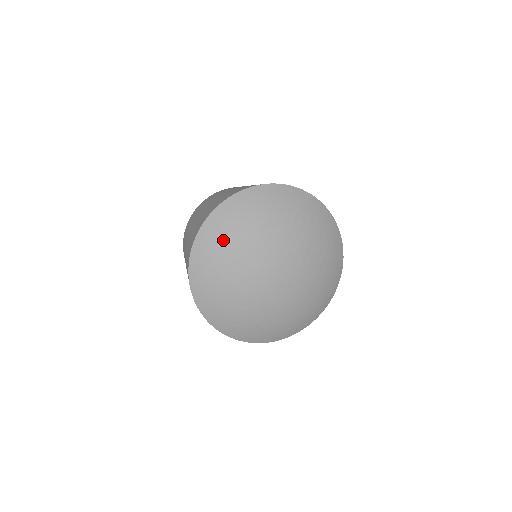
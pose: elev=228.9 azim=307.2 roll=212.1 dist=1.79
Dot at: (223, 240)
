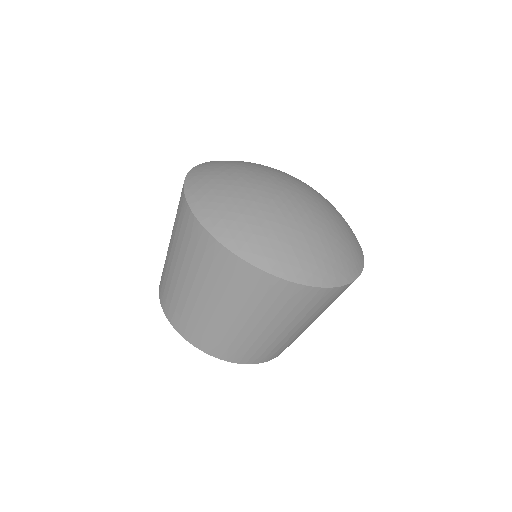
Dot at: (226, 164)
